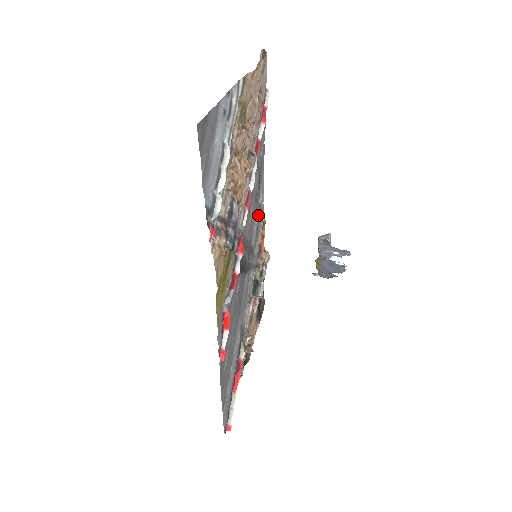
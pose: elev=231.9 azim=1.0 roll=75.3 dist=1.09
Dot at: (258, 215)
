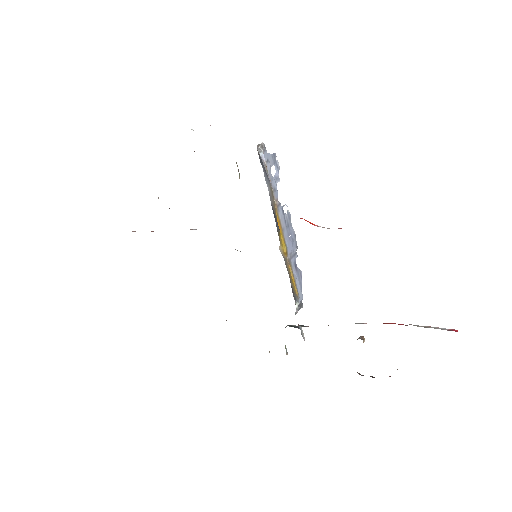
Dot at: occluded
